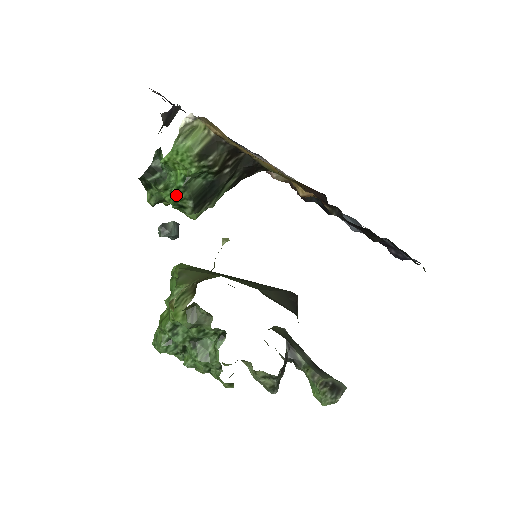
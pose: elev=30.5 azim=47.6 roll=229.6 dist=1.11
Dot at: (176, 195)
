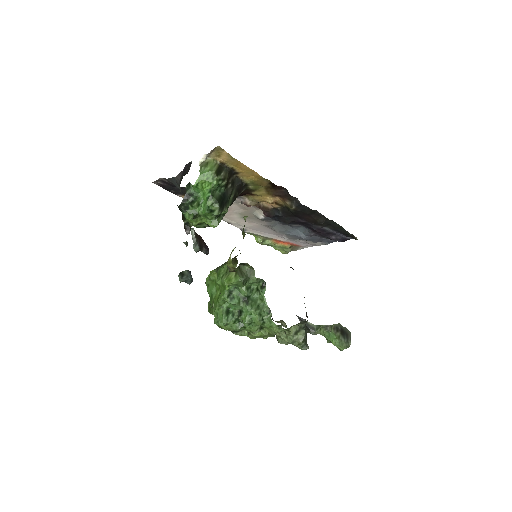
Dot at: (207, 203)
